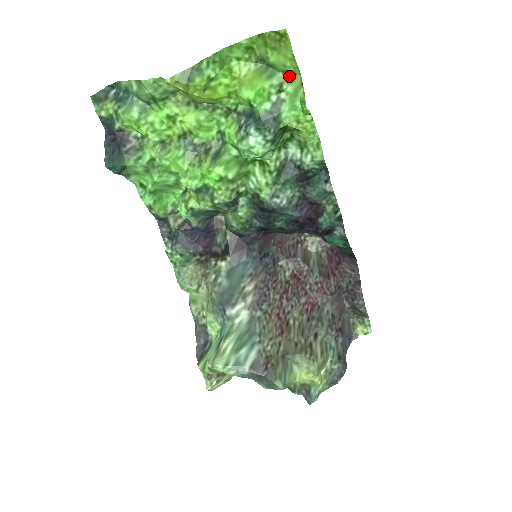
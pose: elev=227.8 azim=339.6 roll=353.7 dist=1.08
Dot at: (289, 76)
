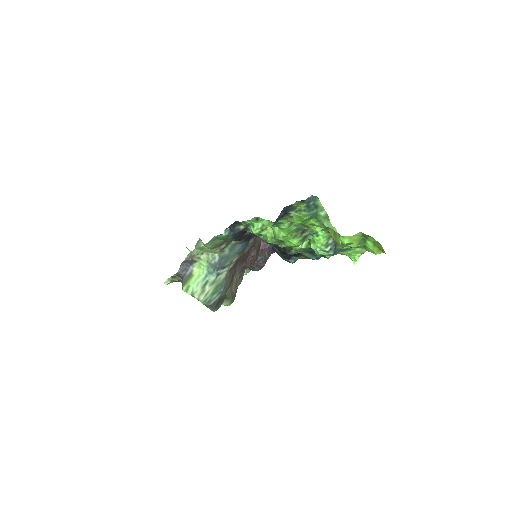
Dot at: (363, 247)
